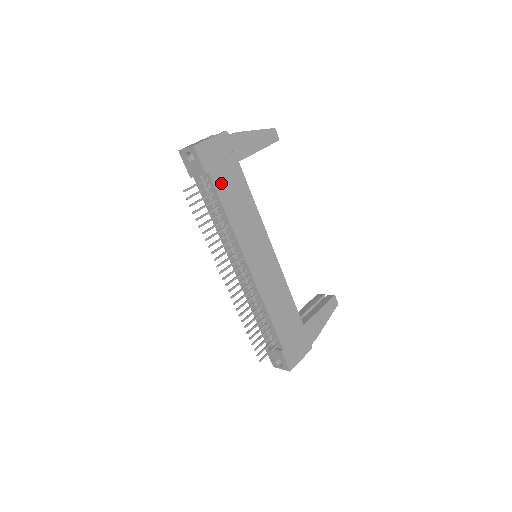
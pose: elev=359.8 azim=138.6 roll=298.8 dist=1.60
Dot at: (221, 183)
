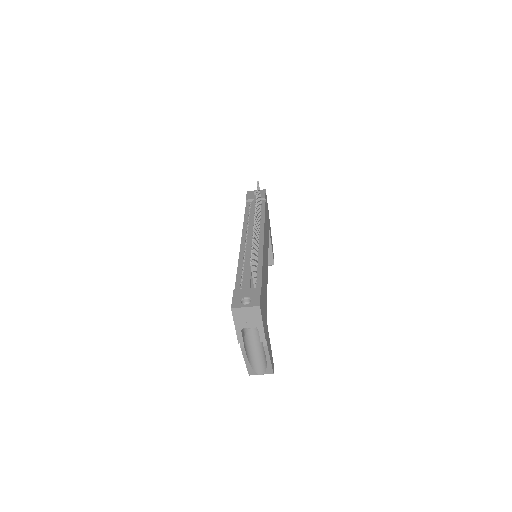
Dot at: (266, 211)
